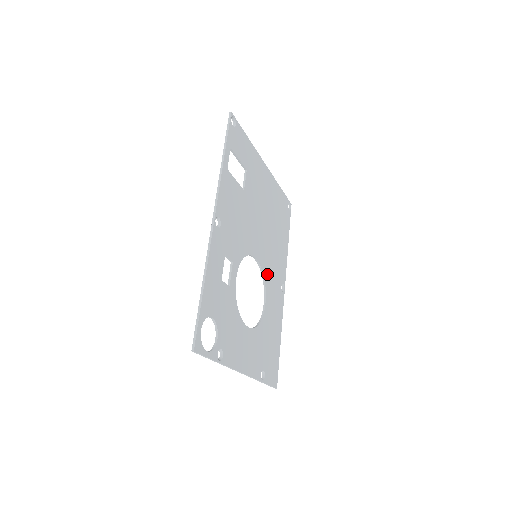
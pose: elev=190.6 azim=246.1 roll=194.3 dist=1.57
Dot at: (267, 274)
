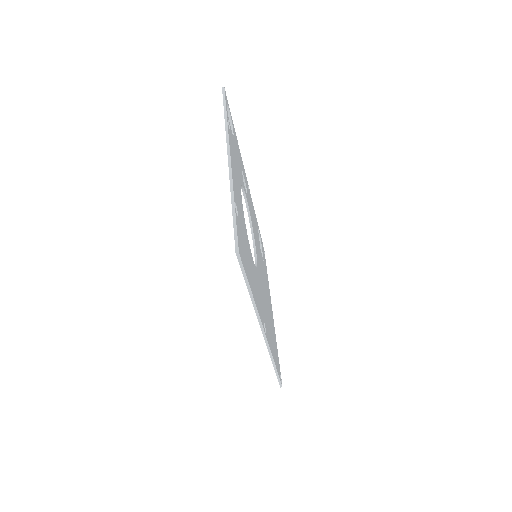
Dot at: (259, 279)
